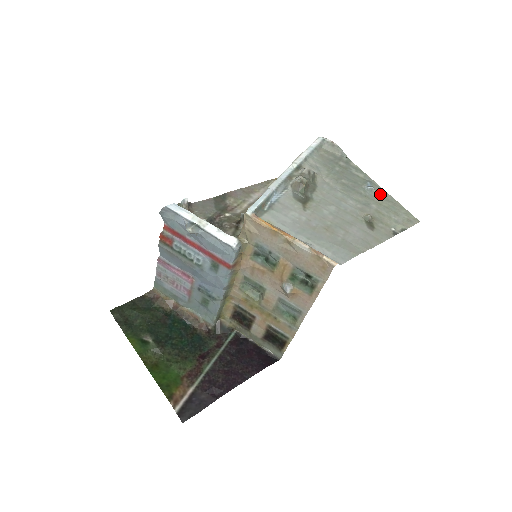
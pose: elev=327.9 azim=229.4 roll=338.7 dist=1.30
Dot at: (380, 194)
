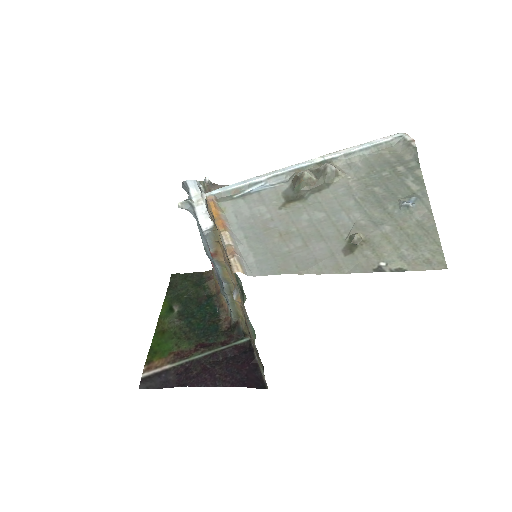
Dot at: (417, 216)
